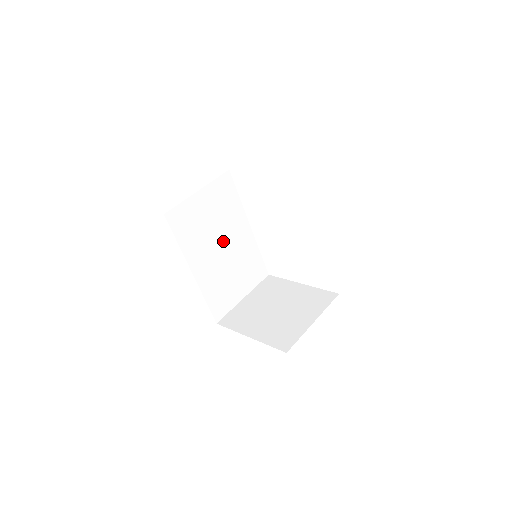
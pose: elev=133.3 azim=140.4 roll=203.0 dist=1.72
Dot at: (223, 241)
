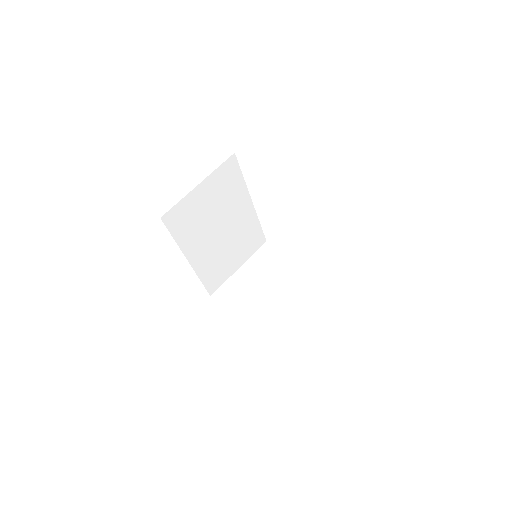
Dot at: (222, 224)
